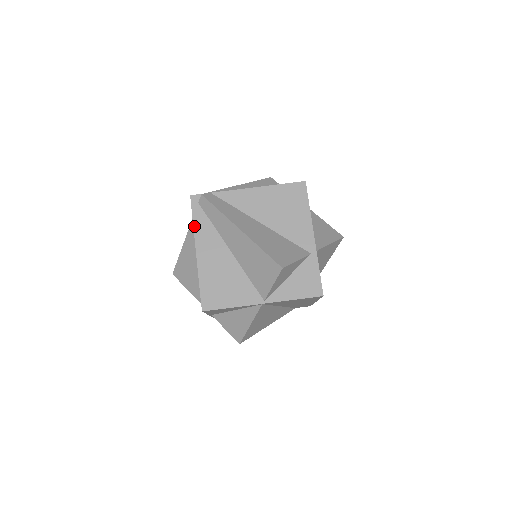
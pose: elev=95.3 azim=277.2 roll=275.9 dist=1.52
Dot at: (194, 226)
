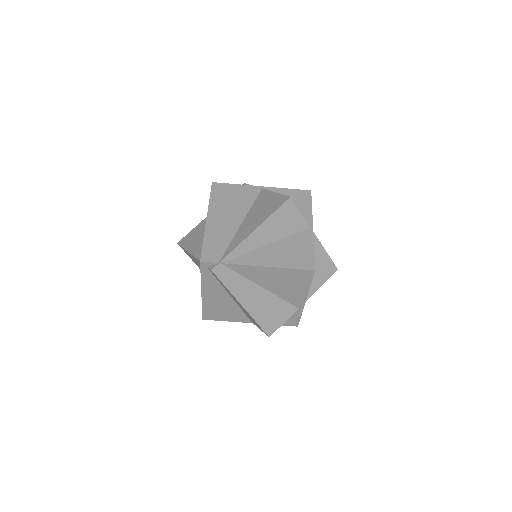
Dot at: (201, 280)
